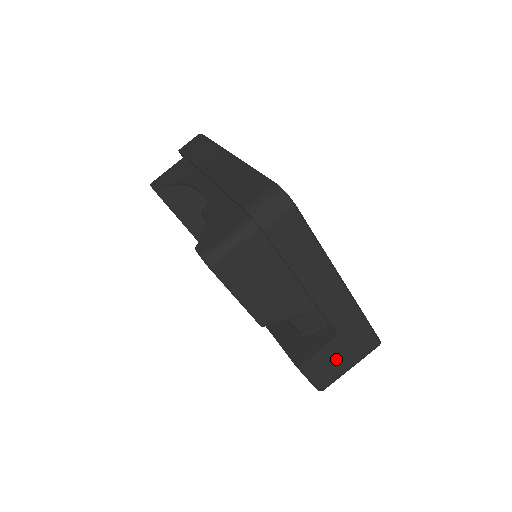
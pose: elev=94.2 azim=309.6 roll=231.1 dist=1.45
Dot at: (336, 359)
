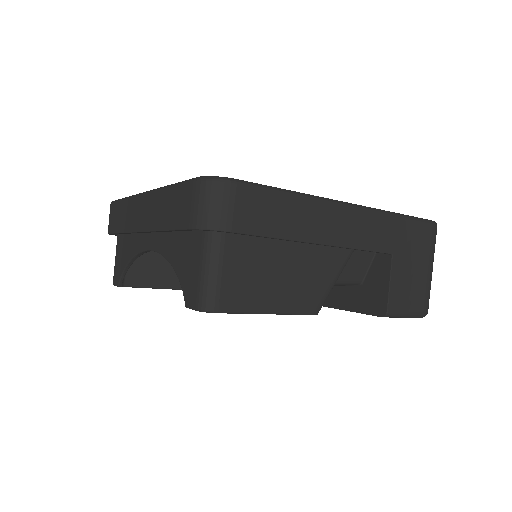
Dot at: (411, 276)
